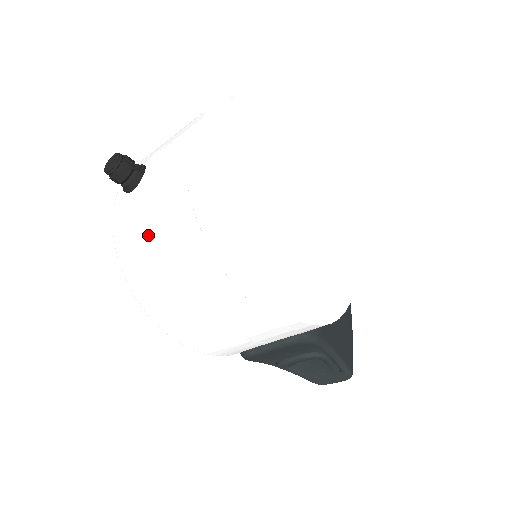
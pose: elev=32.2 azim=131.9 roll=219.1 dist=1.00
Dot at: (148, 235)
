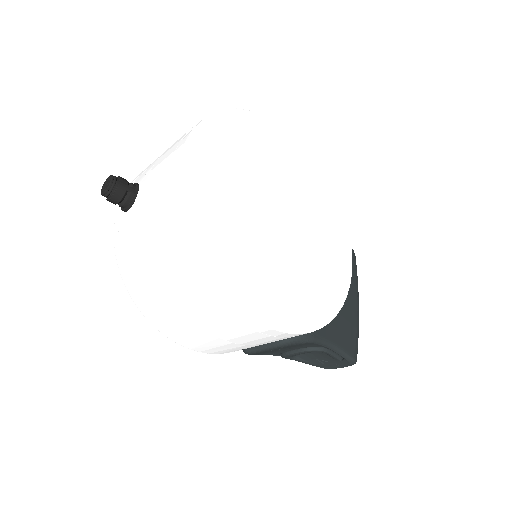
Dot at: (142, 256)
